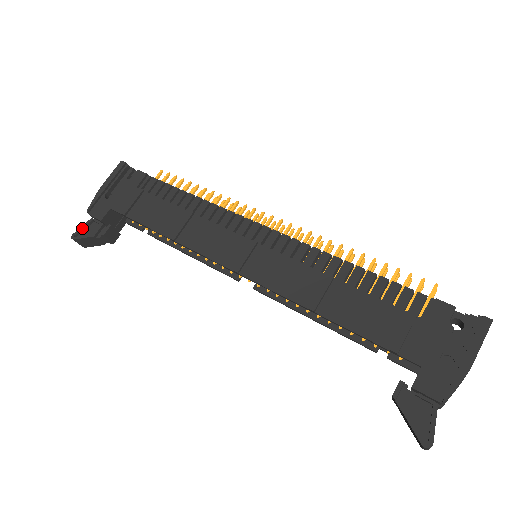
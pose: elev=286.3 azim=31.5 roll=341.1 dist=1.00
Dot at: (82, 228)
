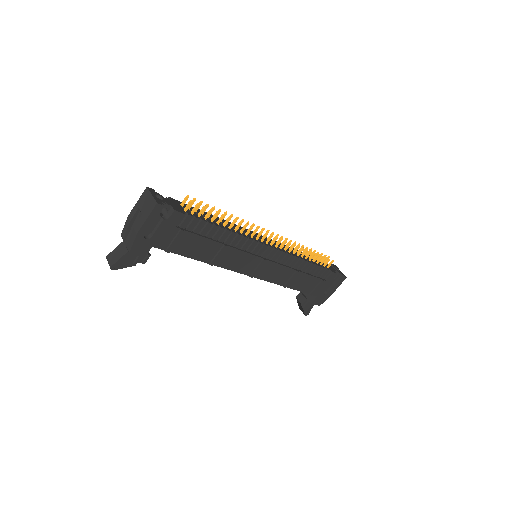
Dot at: (121, 261)
